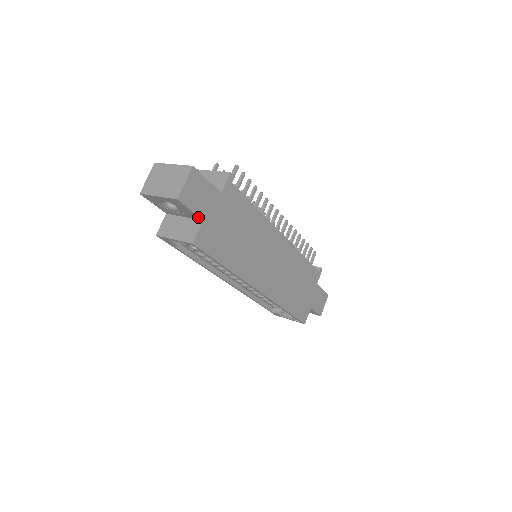
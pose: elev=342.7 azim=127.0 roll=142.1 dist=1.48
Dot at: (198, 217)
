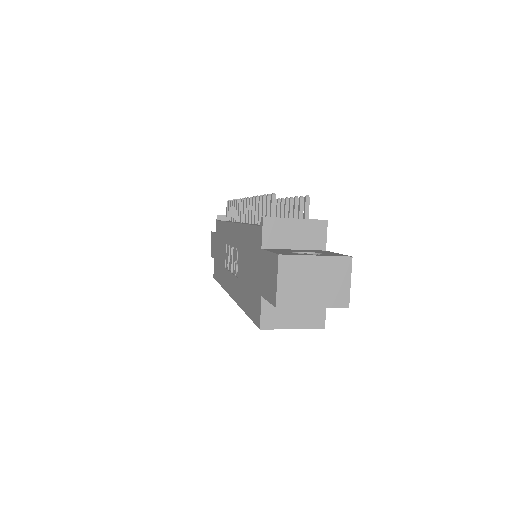
Dot at: occluded
